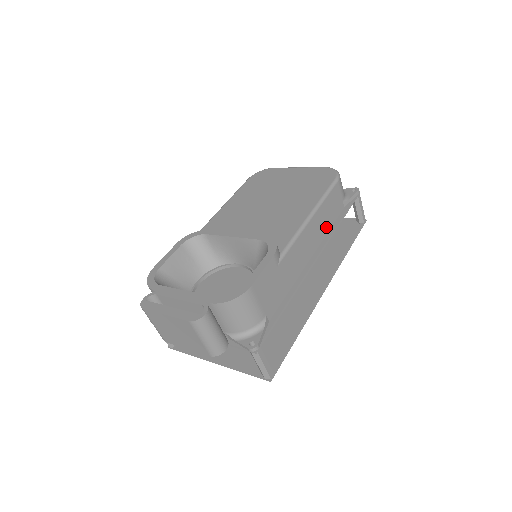
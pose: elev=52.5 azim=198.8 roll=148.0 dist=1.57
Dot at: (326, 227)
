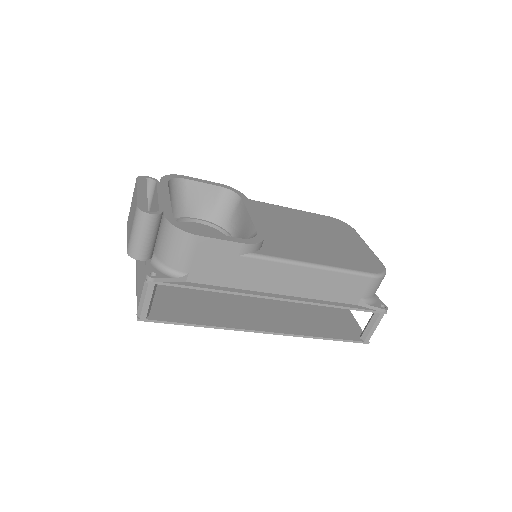
Dot at: (321, 294)
